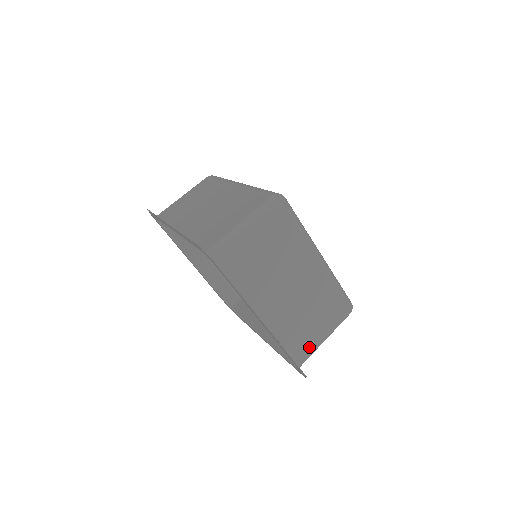
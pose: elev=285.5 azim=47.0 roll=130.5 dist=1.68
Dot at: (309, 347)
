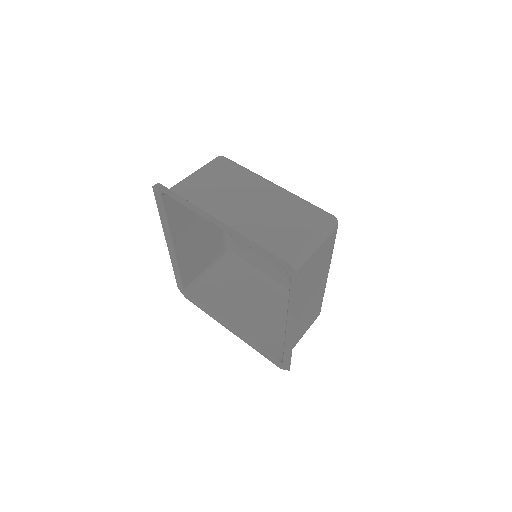
Dot at: (291, 250)
